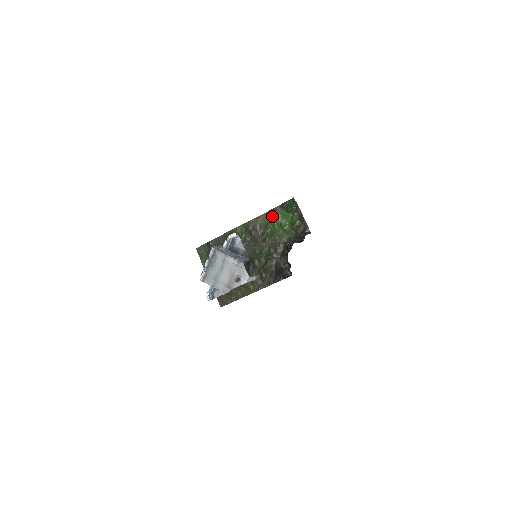
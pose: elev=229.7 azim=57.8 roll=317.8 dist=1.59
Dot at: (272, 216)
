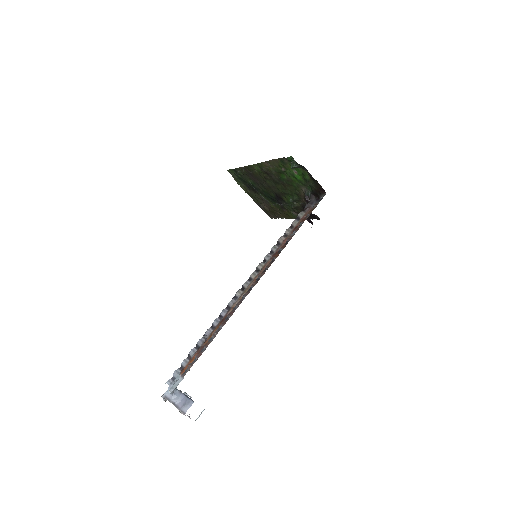
Dot at: (281, 164)
